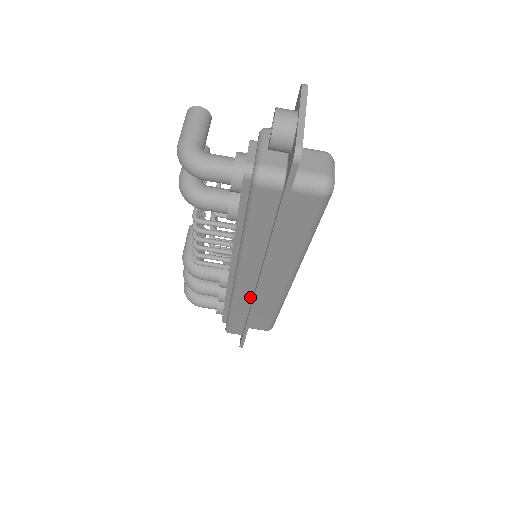
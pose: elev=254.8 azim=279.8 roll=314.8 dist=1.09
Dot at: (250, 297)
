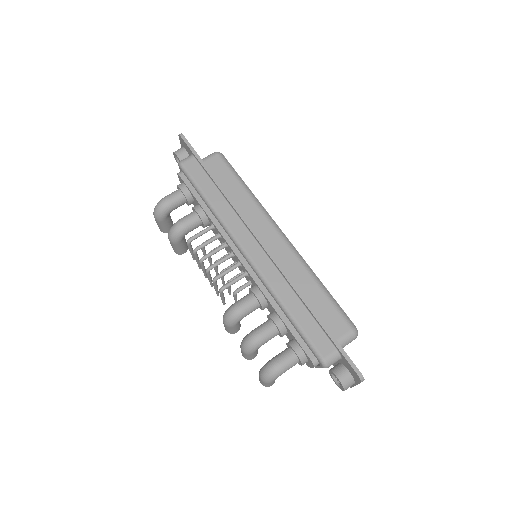
Dot at: (273, 267)
